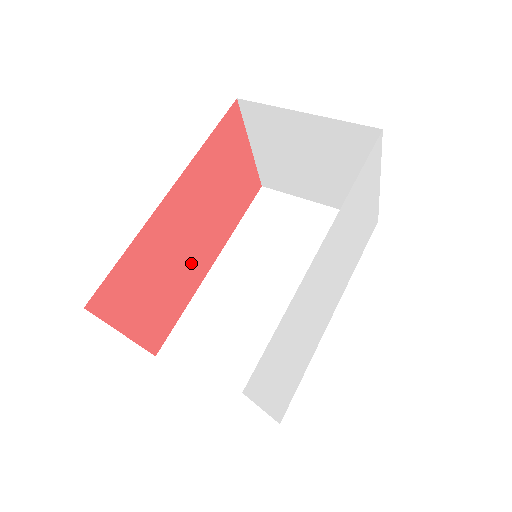
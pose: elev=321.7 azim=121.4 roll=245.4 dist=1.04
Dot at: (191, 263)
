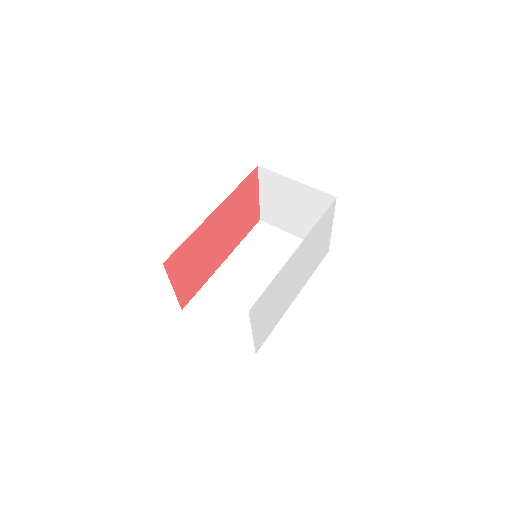
Dot at: (213, 257)
